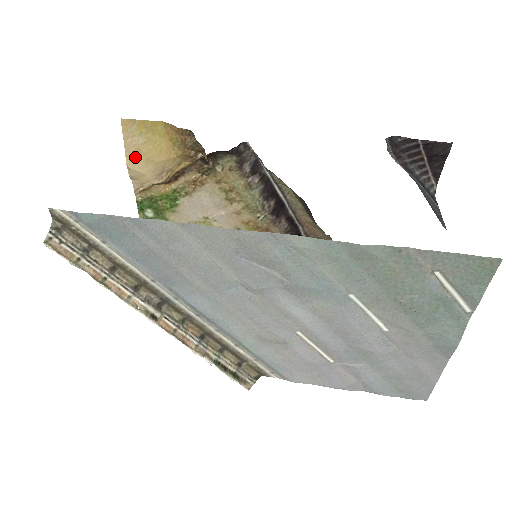
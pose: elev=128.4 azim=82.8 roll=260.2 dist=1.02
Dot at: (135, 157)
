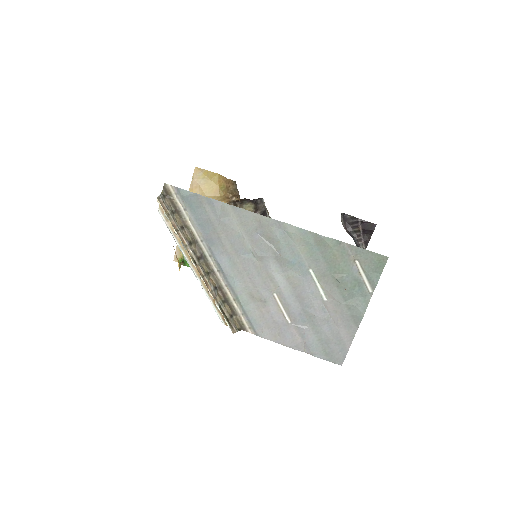
Dot at: (195, 190)
